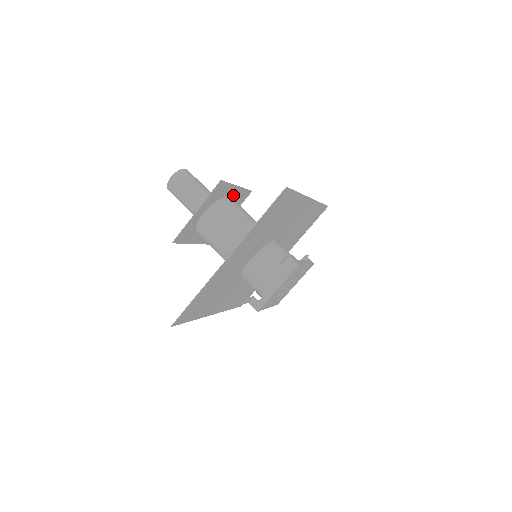
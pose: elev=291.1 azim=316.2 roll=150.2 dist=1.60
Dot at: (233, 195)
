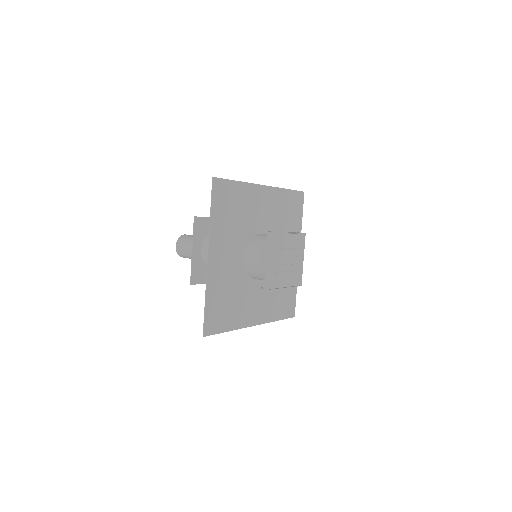
Dot at: occluded
